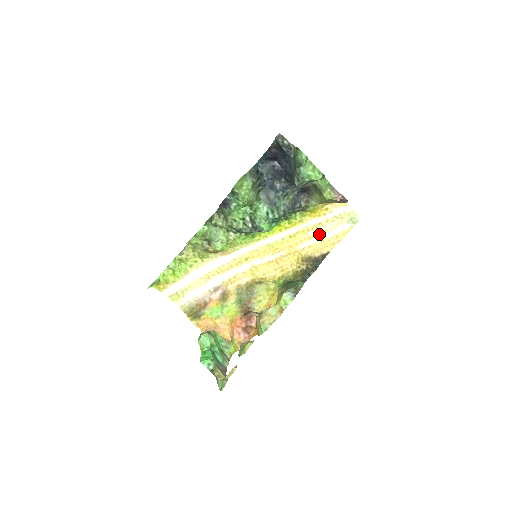
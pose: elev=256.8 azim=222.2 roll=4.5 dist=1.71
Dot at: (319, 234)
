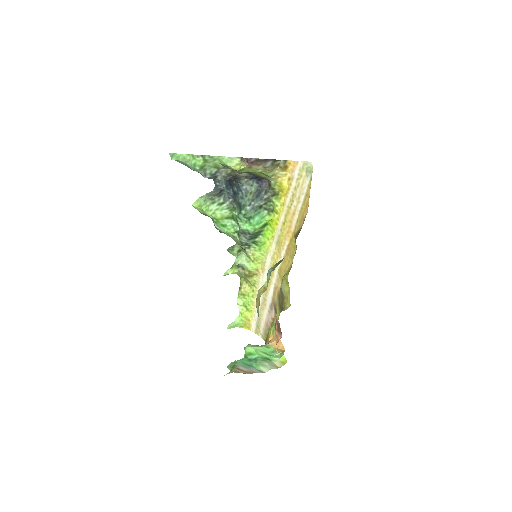
Dot at: (297, 205)
